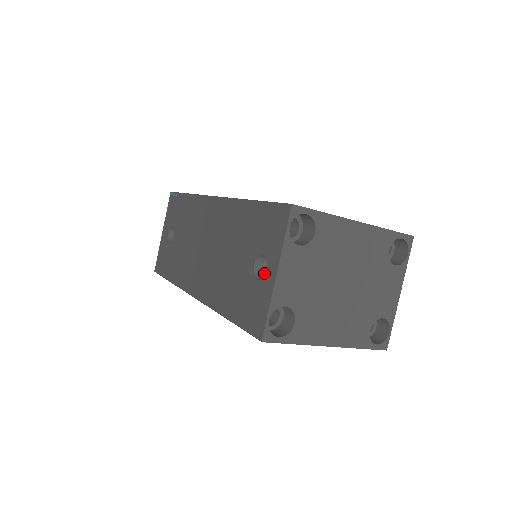
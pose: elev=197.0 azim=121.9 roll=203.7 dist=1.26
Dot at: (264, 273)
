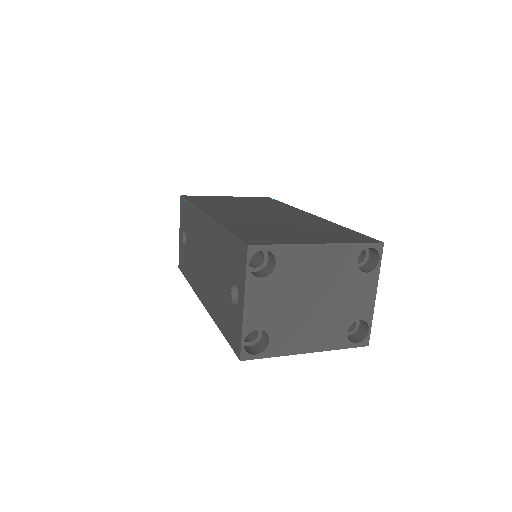
Dot at: occluded
